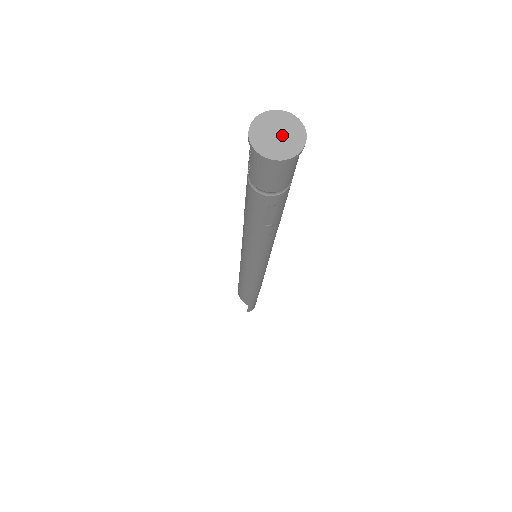
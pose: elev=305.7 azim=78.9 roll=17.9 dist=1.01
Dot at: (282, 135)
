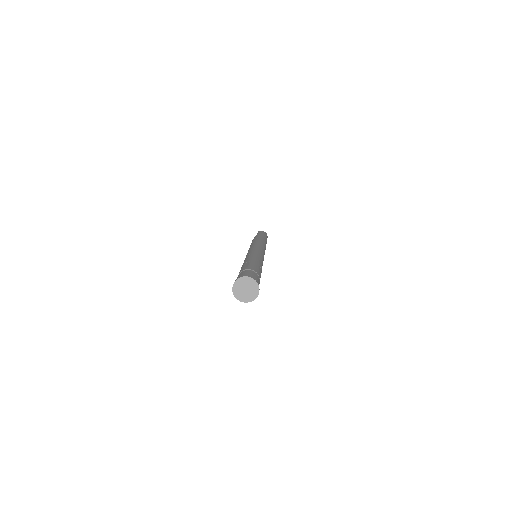
Dot at: (248, 289)
